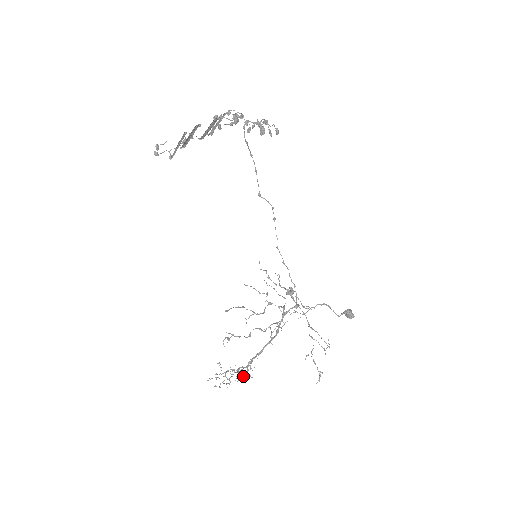
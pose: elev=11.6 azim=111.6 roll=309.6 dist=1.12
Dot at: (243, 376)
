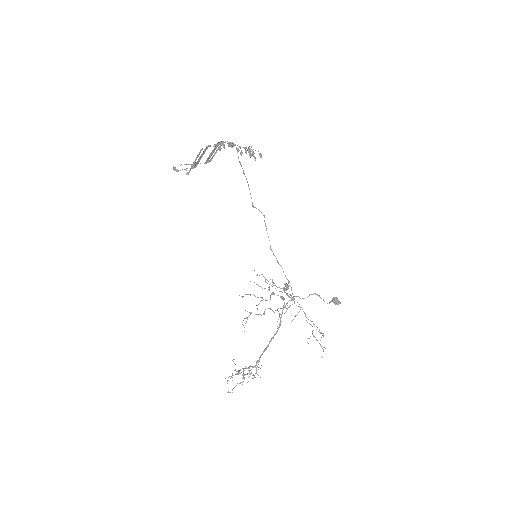
Dot at: (253, 375)
